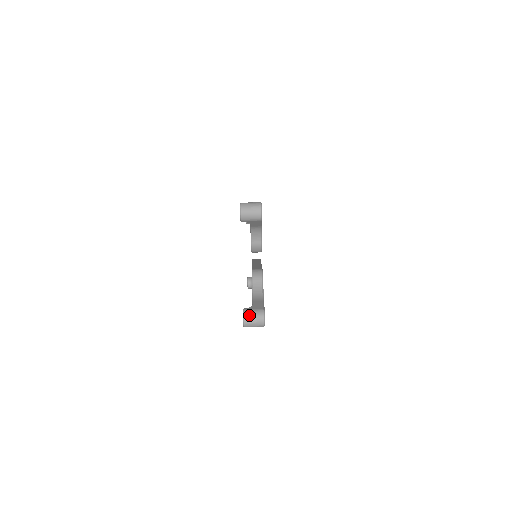
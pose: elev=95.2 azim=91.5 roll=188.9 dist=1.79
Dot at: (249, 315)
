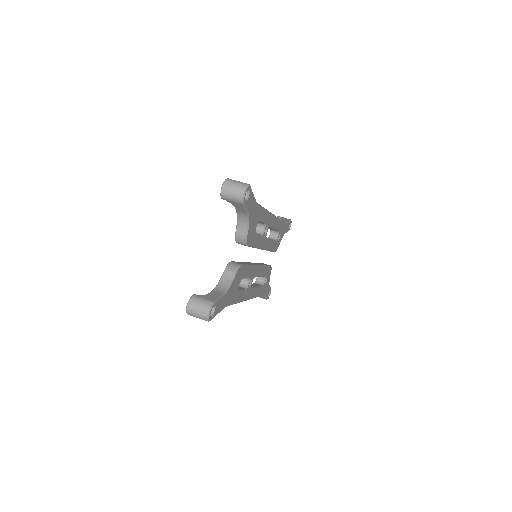
Dot at: (195, 302)
